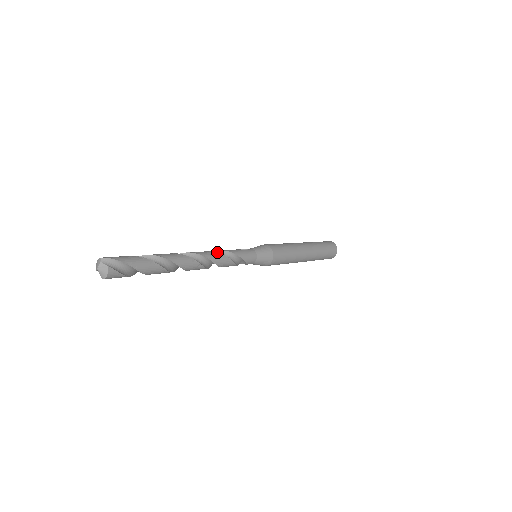
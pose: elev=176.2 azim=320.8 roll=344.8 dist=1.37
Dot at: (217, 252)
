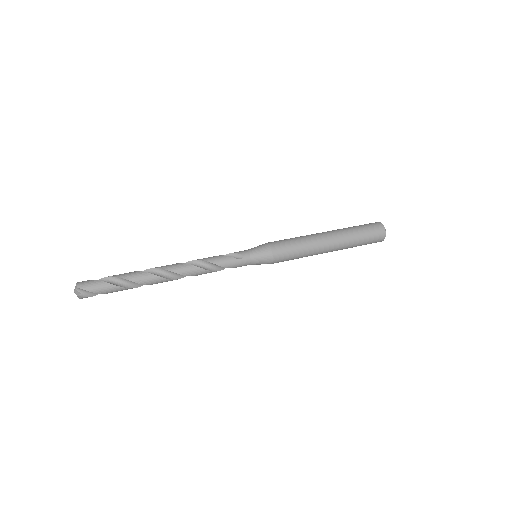
Dot at: (200, 267)
